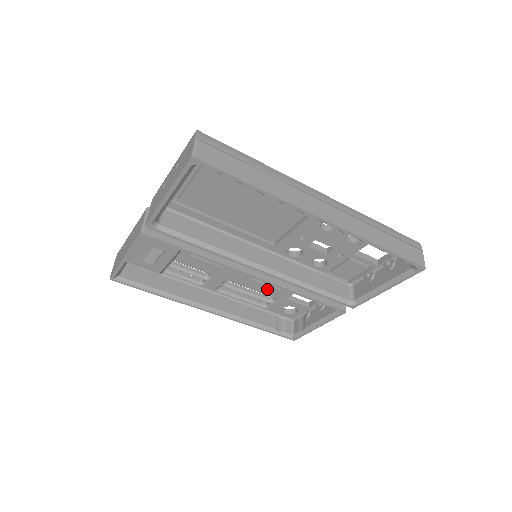
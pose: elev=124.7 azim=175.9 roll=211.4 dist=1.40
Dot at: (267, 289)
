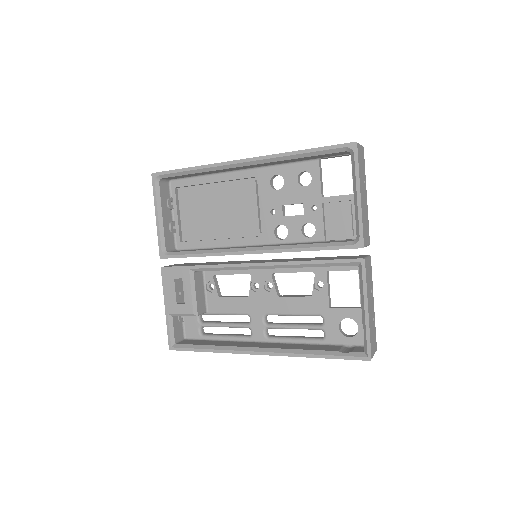
Dot at: (302, 303)
